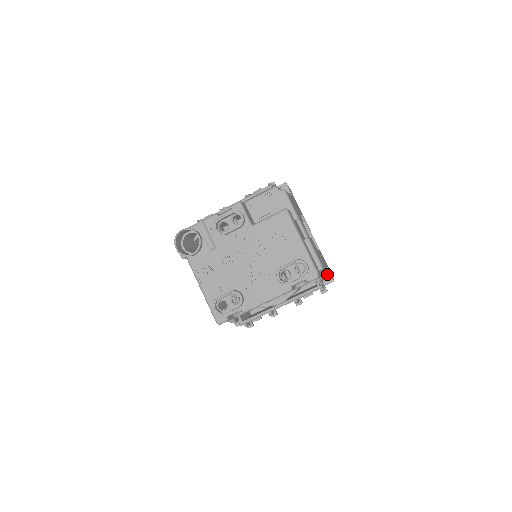
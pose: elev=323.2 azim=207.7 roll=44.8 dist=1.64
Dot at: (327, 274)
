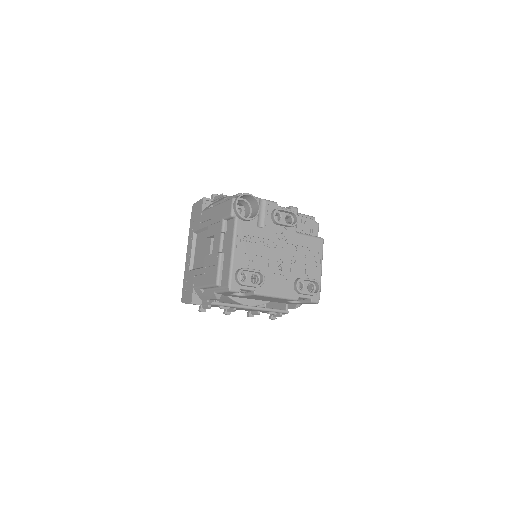
Dot at: occluded
